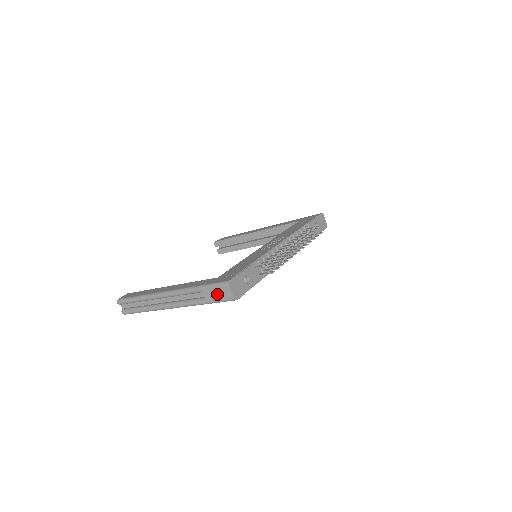
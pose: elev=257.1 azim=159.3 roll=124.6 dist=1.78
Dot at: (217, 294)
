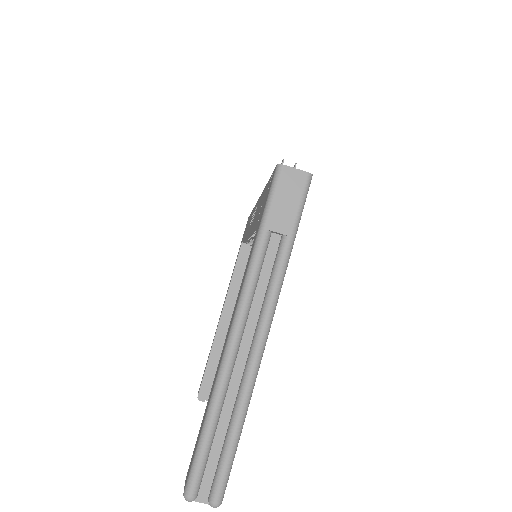
Dot at: (287, 202)
